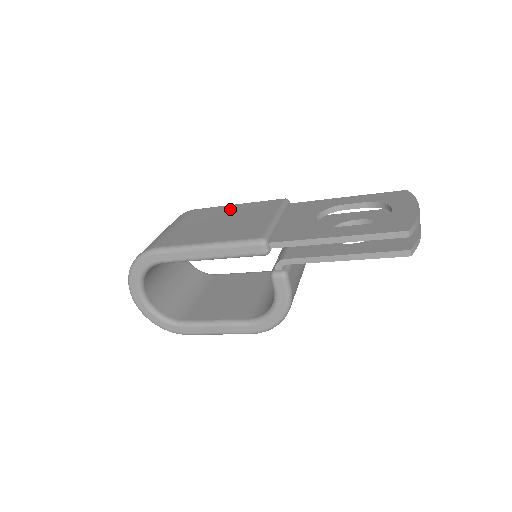
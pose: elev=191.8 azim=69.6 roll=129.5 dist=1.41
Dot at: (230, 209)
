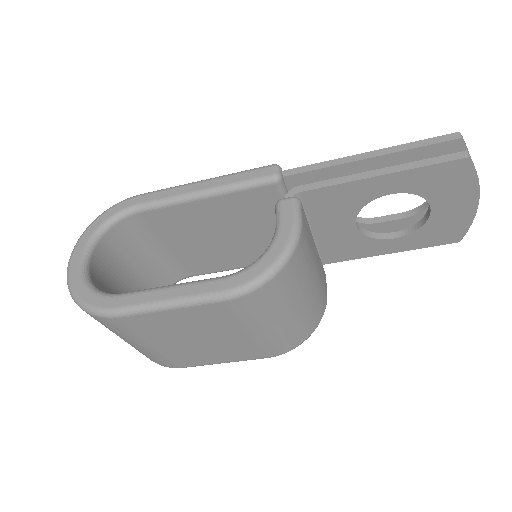
Dot at: occluded
